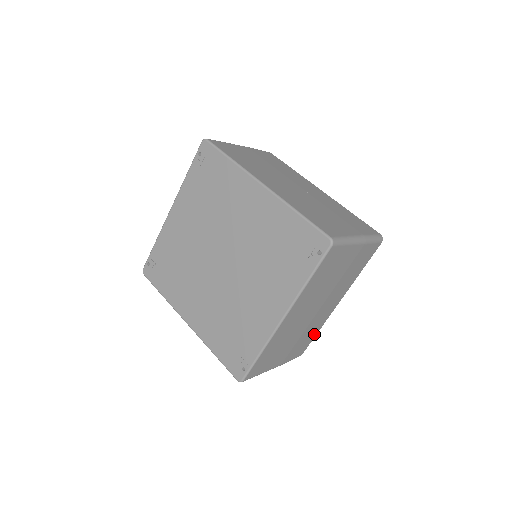
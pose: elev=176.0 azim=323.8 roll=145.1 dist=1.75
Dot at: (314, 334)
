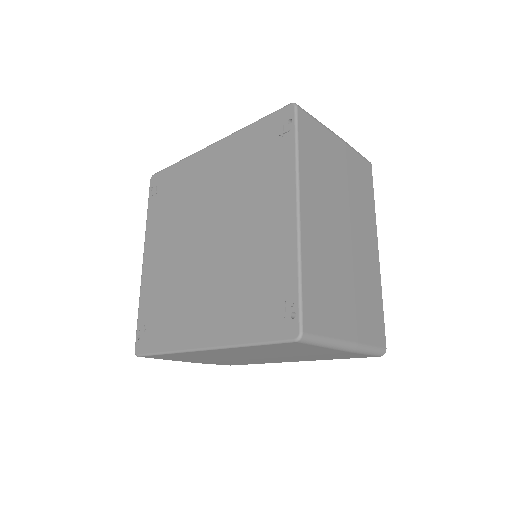
Dot at: (378, 304)
